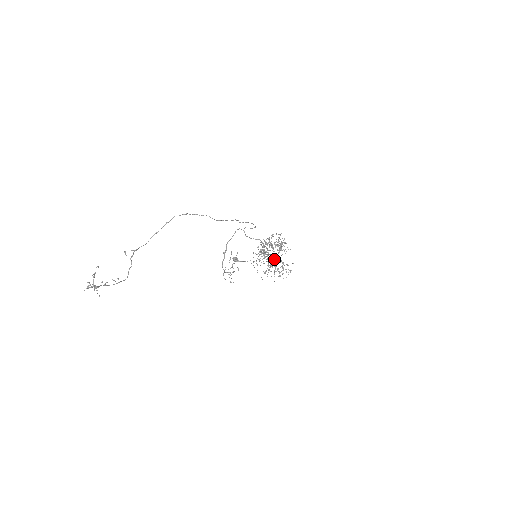
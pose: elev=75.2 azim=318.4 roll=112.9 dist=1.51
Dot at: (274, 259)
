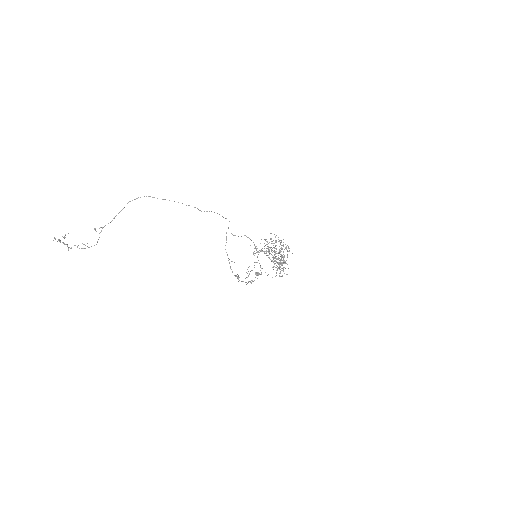
Dot at: occluded
